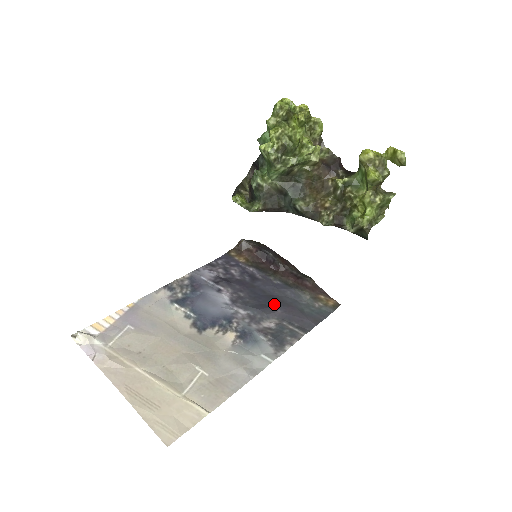
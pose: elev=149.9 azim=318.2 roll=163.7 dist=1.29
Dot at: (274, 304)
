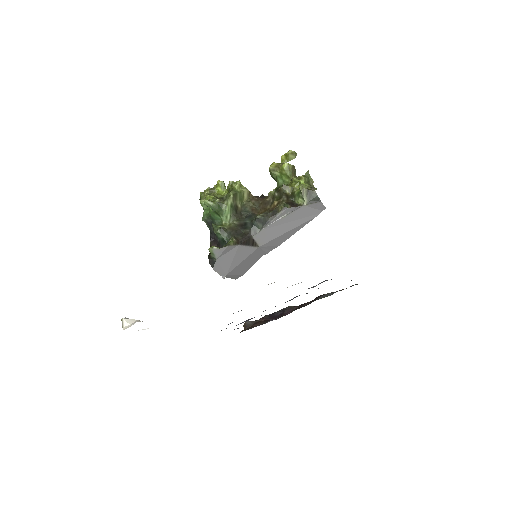
Dot at: occluded
